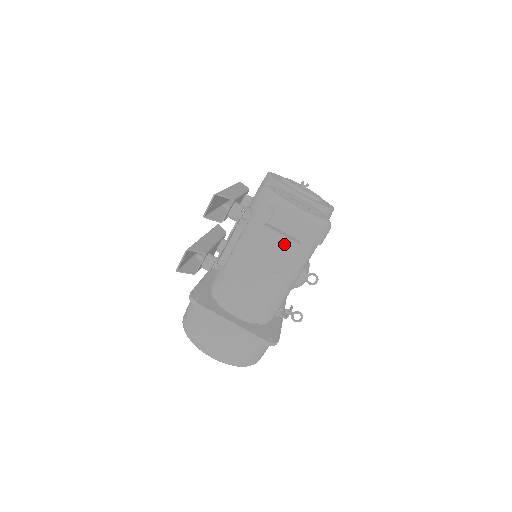
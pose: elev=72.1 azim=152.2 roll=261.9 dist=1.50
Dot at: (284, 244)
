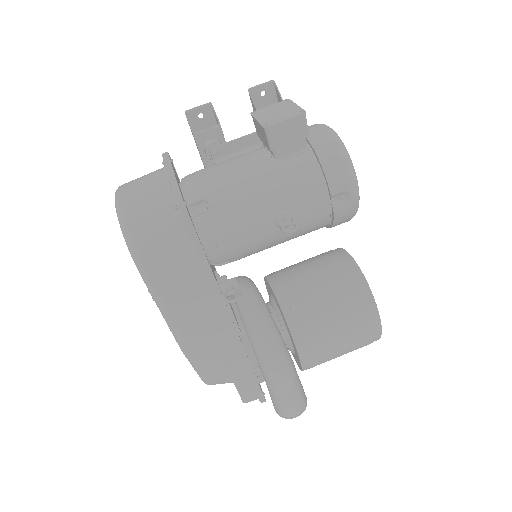
Dot at: (292, 110)
